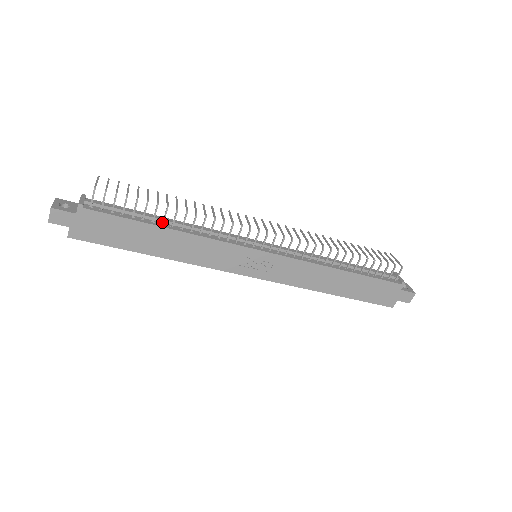
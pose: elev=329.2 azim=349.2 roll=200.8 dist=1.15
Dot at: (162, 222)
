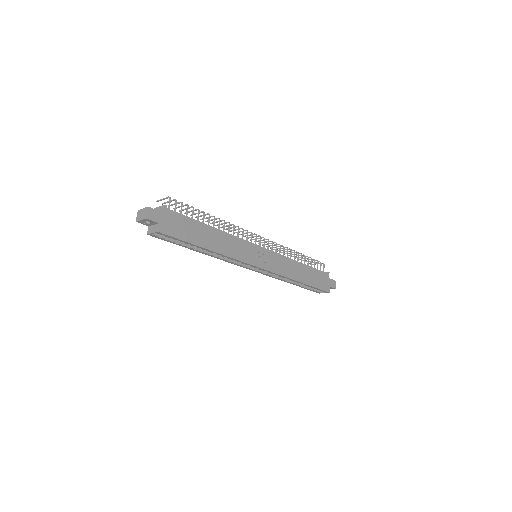
Dot at: (208, 224)
